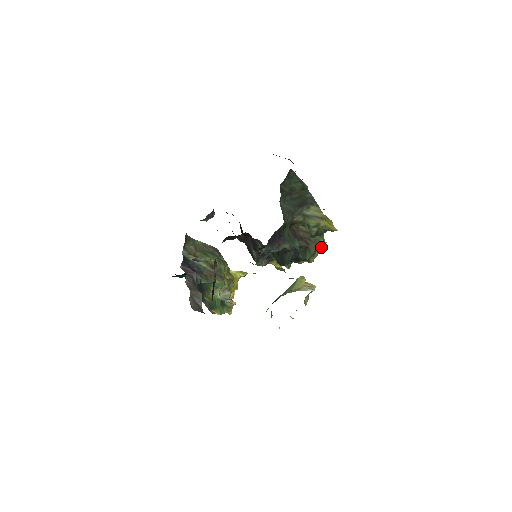
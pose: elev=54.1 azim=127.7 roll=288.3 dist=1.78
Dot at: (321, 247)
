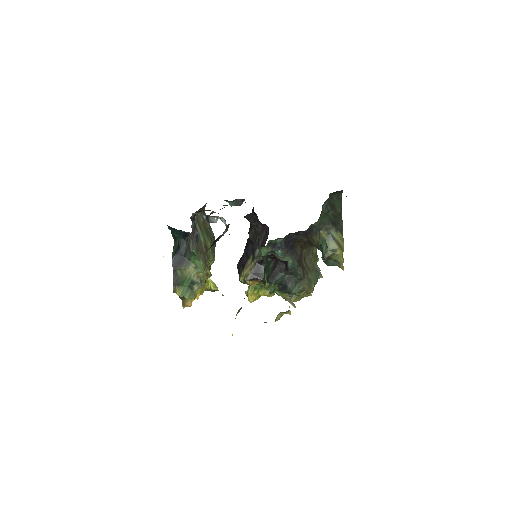
Dot at: (308, 293)
